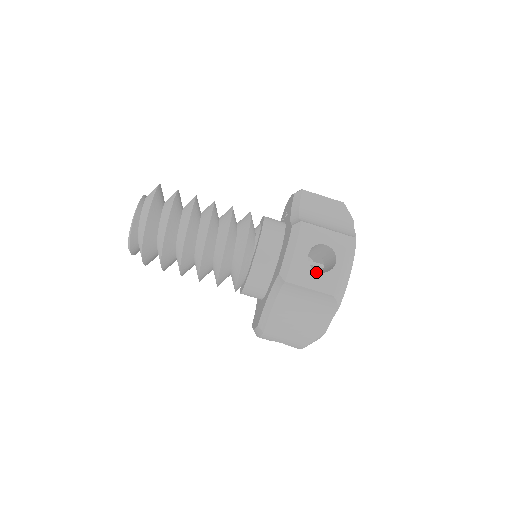
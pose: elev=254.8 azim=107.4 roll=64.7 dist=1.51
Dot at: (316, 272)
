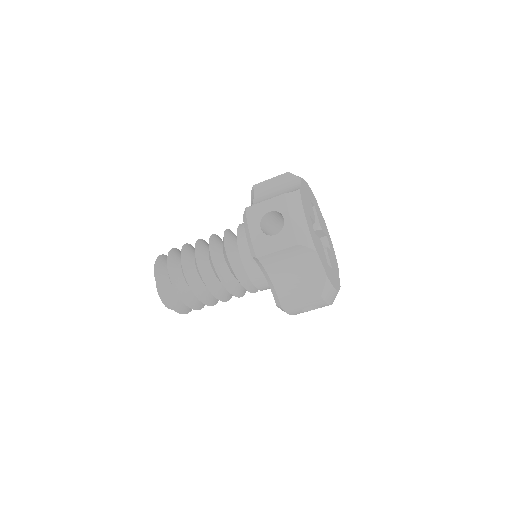
Dot at: occluded
